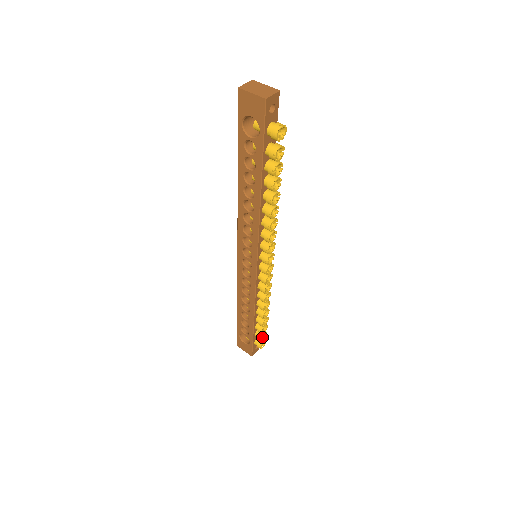
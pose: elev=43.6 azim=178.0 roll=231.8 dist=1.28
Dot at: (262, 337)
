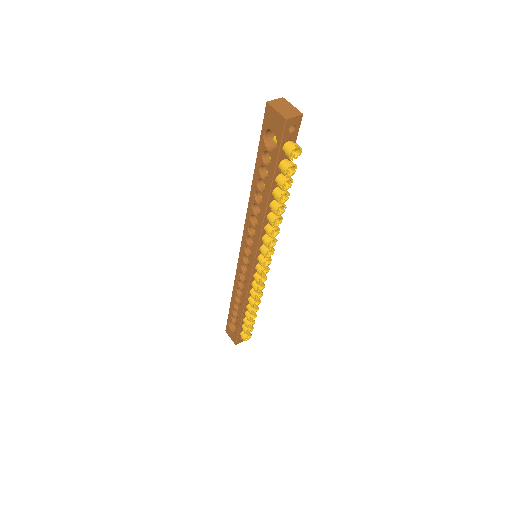
Dot at: (248, 331)
